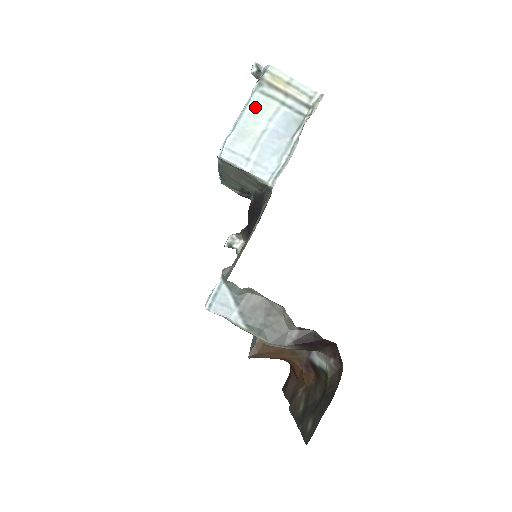
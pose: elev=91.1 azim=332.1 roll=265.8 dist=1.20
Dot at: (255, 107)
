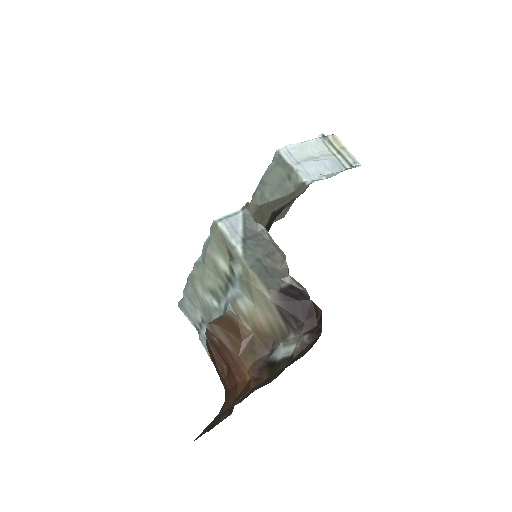
Dot at: (316, 144)
